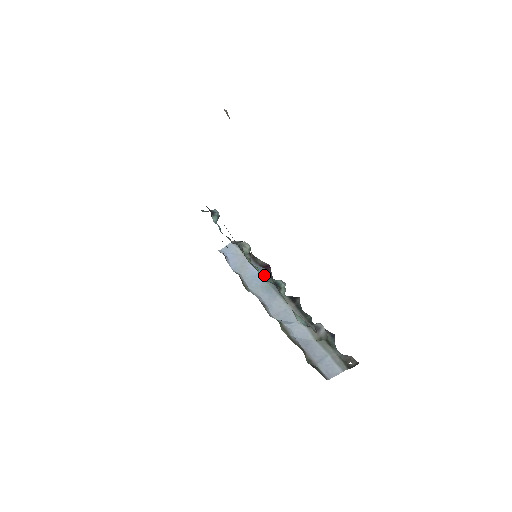
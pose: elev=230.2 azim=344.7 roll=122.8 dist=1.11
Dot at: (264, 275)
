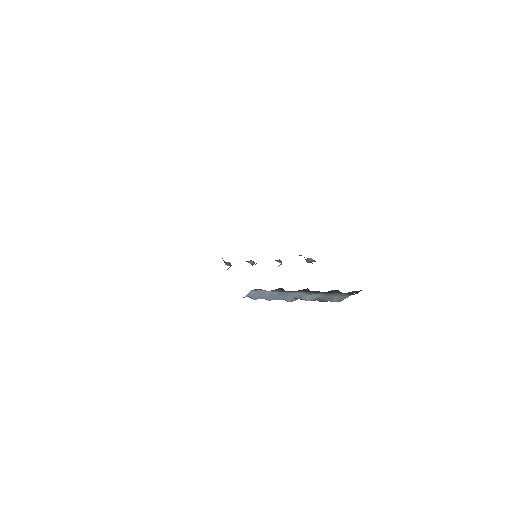
Dot at: (278, 291)
